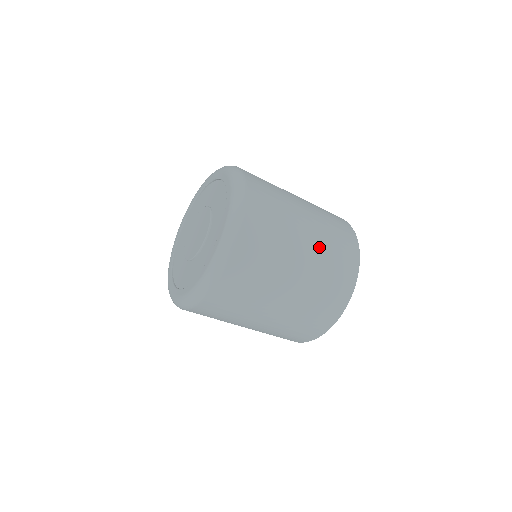
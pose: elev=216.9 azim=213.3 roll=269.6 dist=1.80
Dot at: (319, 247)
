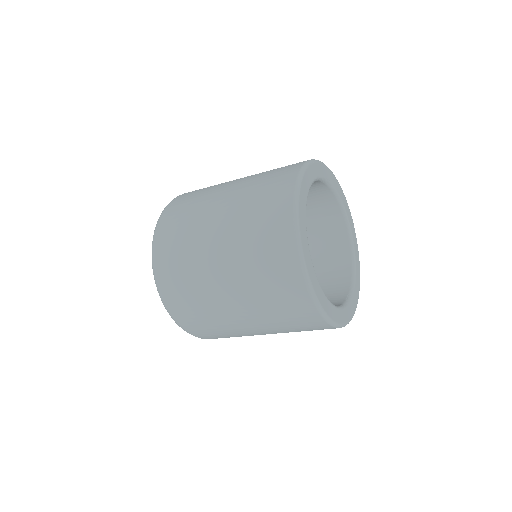
Dot at: occluded
